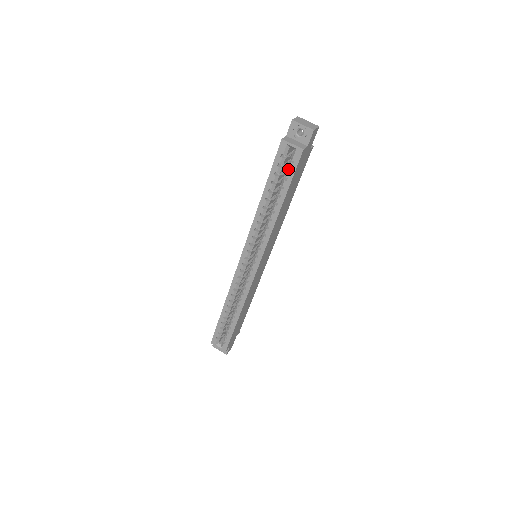
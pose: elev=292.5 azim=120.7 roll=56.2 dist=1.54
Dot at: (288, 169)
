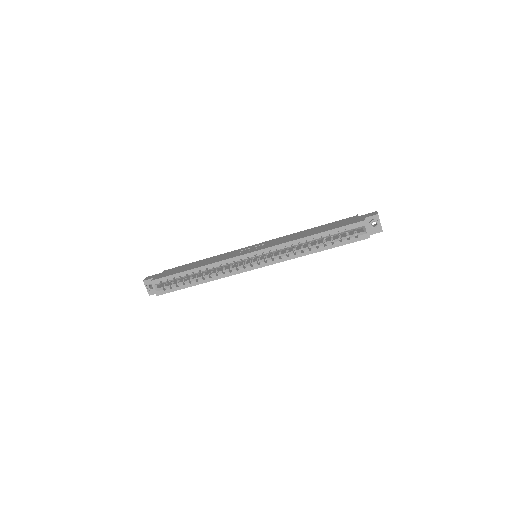
Dot at: (347, 236)
